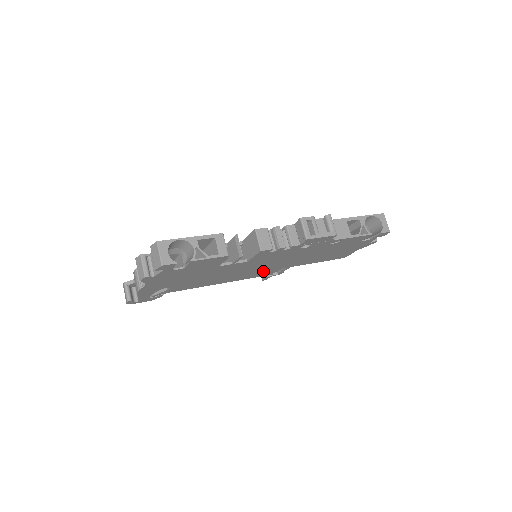
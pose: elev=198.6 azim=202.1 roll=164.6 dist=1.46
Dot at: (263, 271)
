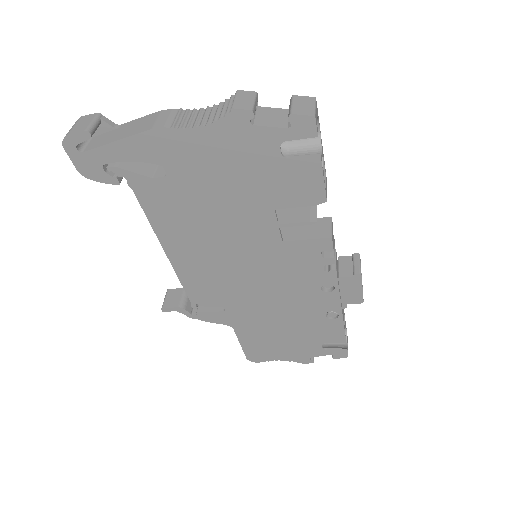
Dot at: (217, 286)
